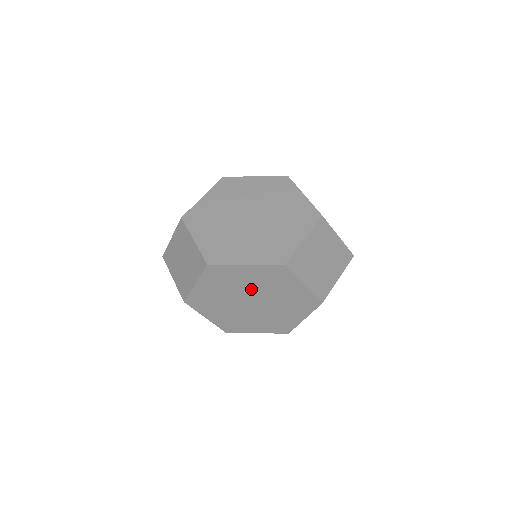
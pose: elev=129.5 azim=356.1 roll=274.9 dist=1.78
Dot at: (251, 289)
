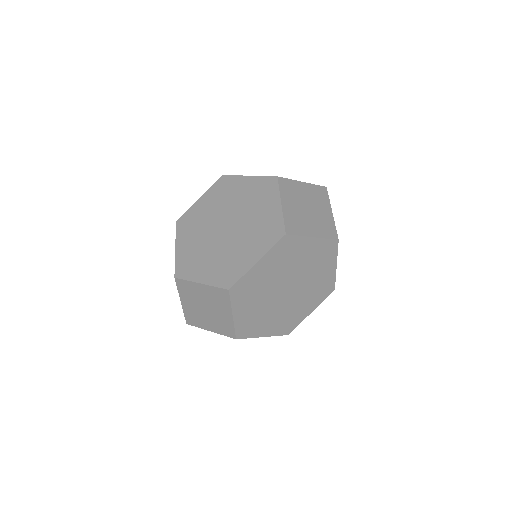
Dot at: (277, 279)
